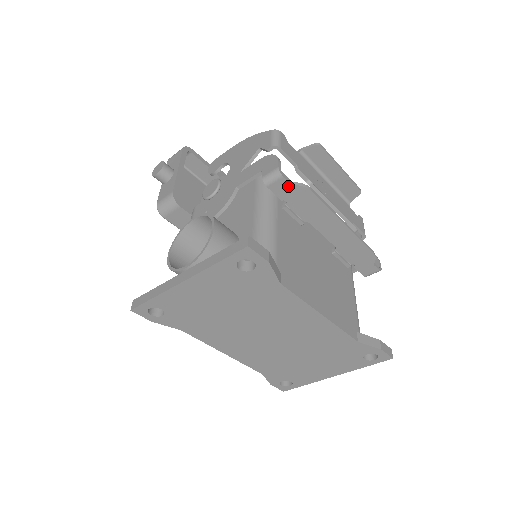
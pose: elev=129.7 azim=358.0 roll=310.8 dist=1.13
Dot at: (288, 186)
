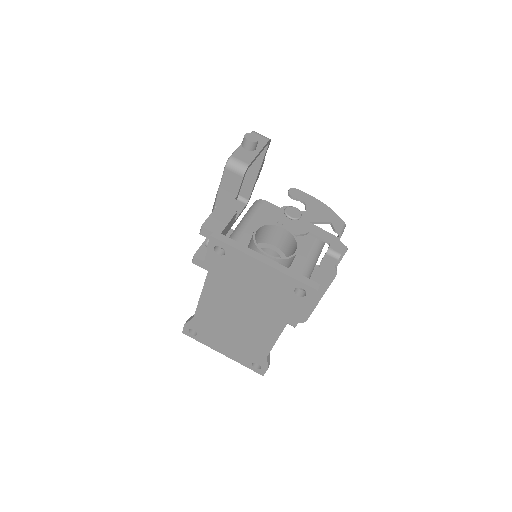
Dot at: (332, 264)
